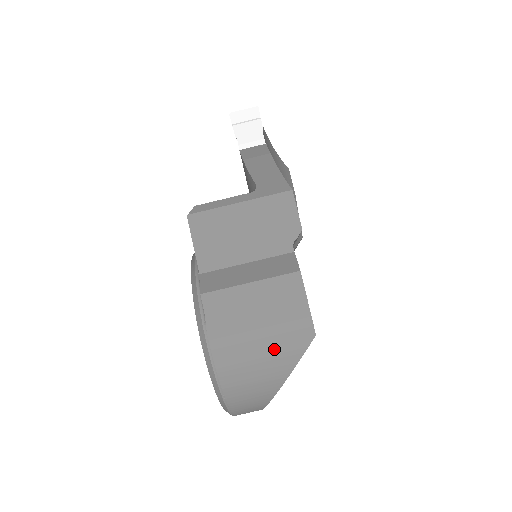
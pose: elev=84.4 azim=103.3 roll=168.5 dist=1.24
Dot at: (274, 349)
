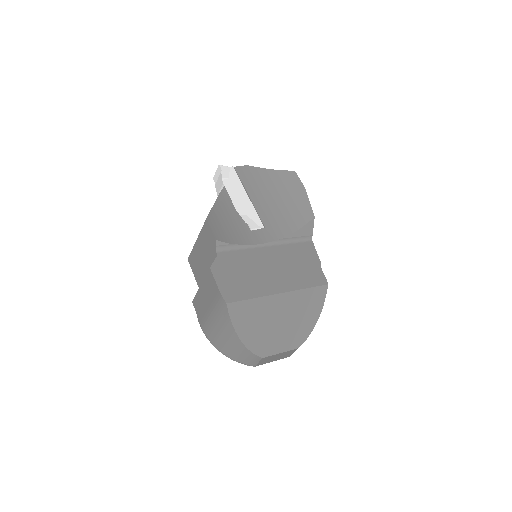
Dot at: (219, 320)
